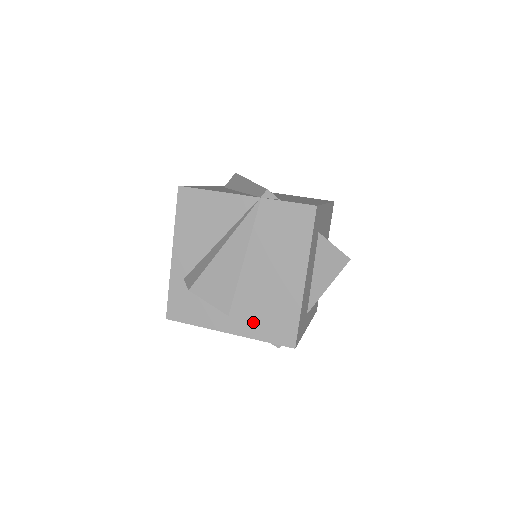
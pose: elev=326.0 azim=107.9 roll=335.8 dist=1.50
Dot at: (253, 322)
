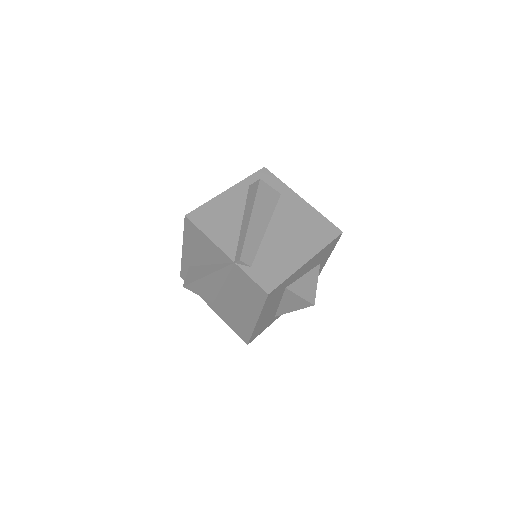
Dot at: (226, 316)
